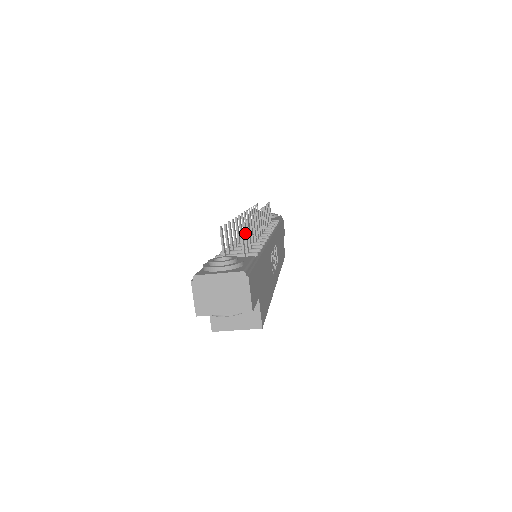
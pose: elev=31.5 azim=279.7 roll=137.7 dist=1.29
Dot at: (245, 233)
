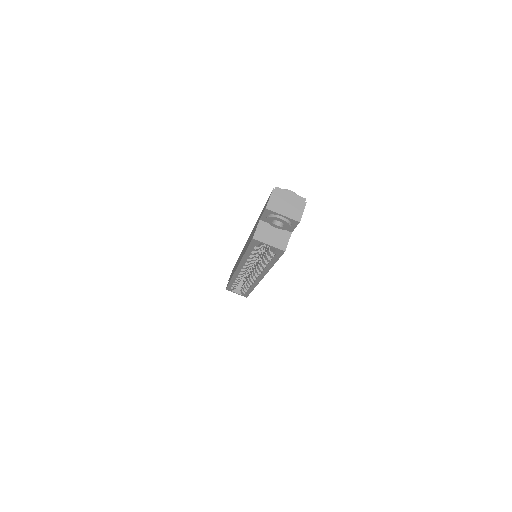
Dot at: occluded
